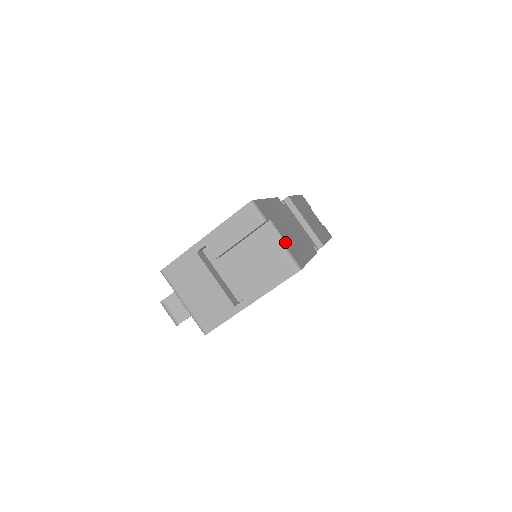
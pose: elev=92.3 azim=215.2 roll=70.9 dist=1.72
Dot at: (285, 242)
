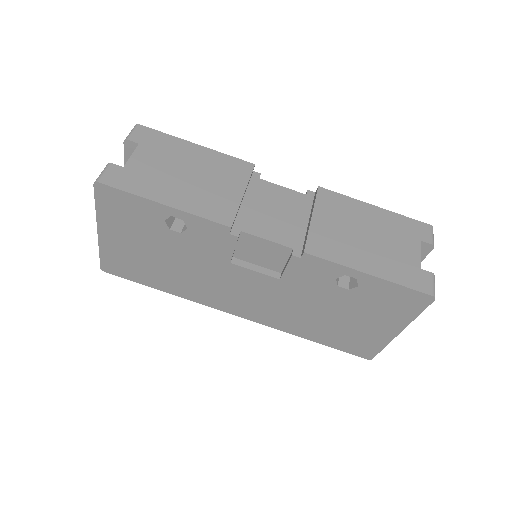
Dot at: (126, 163)
